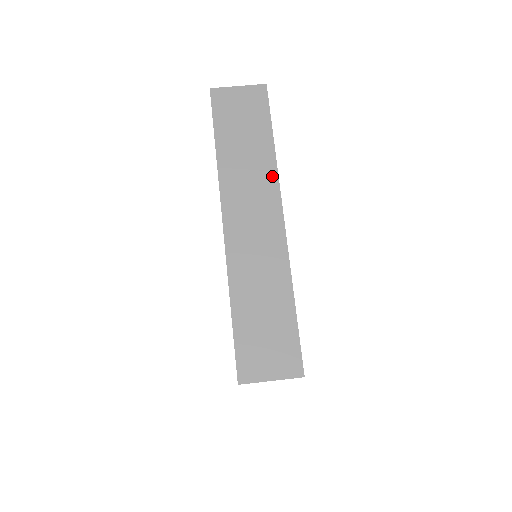
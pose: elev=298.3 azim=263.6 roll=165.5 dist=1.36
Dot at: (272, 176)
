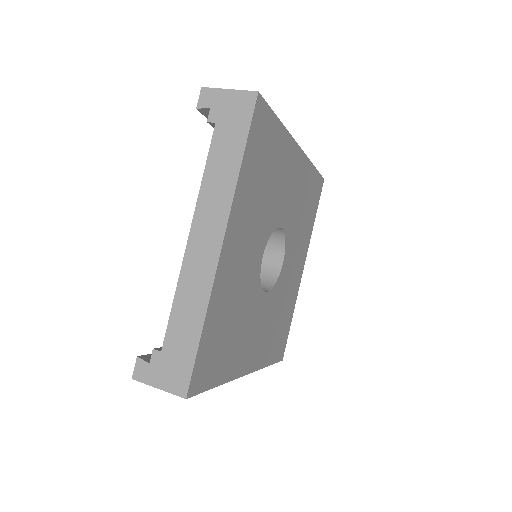
Dot at: occluded
